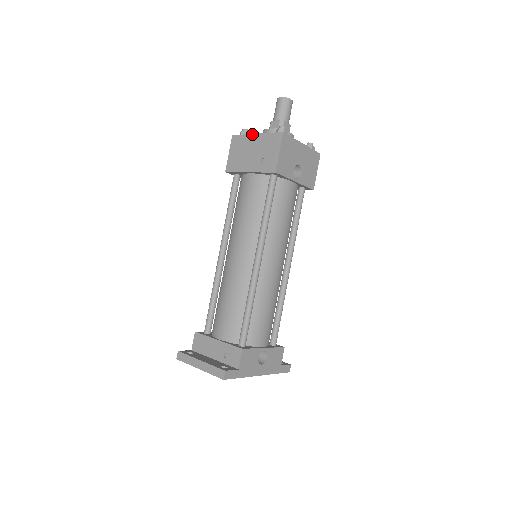
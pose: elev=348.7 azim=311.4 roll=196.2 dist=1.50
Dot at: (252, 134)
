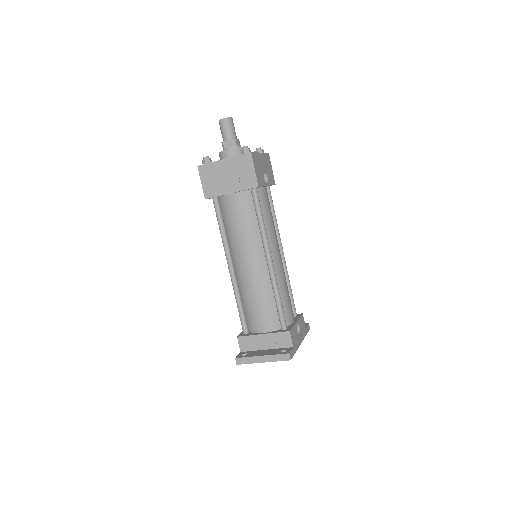
Dot at: (219, 160)
